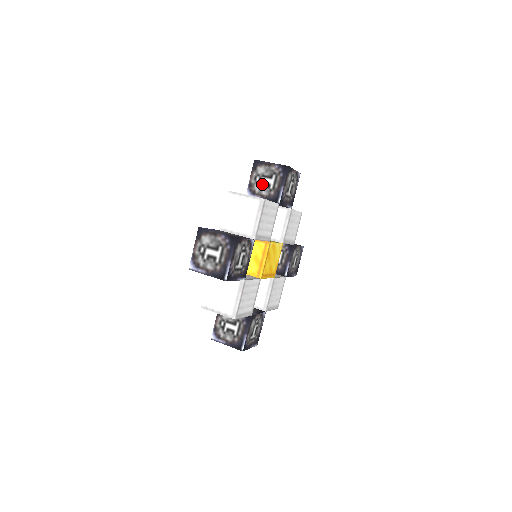
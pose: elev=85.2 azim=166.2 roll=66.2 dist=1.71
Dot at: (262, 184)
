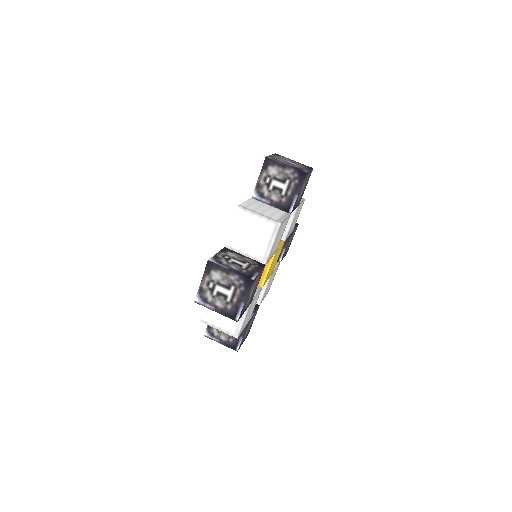
Dot at: (273, 187)
